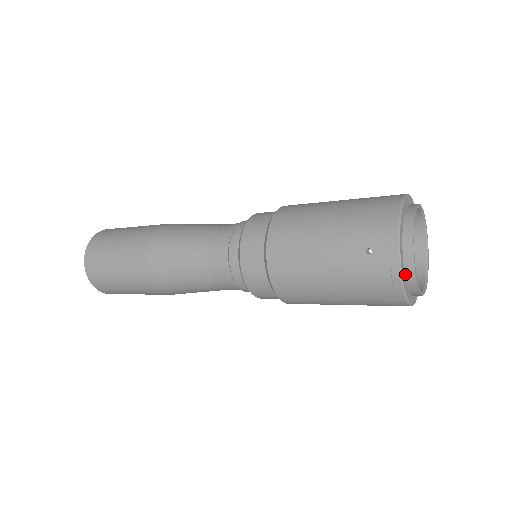
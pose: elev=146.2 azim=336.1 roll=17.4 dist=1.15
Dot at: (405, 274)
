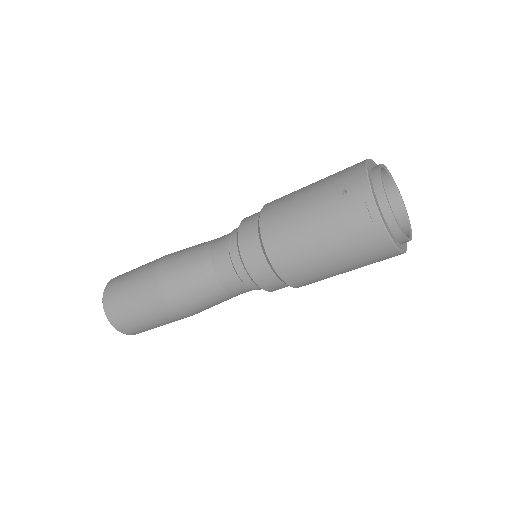
Dot at: (380, 207)
